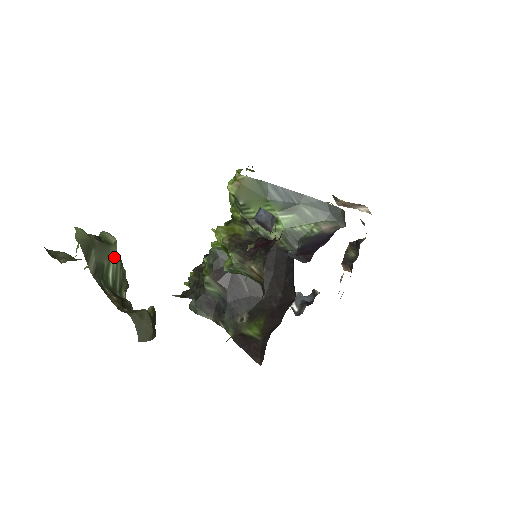
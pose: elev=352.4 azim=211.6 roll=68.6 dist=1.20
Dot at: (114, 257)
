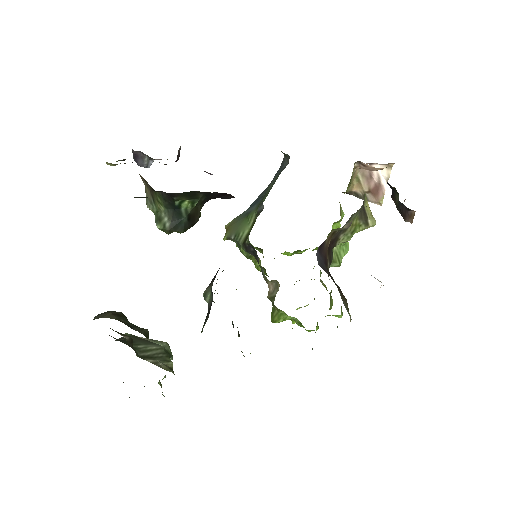
Dot at: (155, 346)
